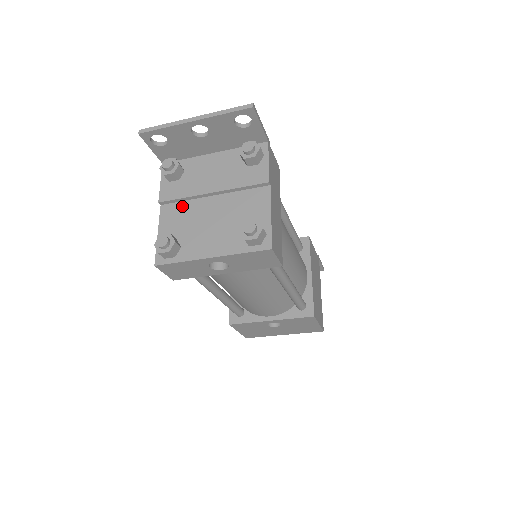
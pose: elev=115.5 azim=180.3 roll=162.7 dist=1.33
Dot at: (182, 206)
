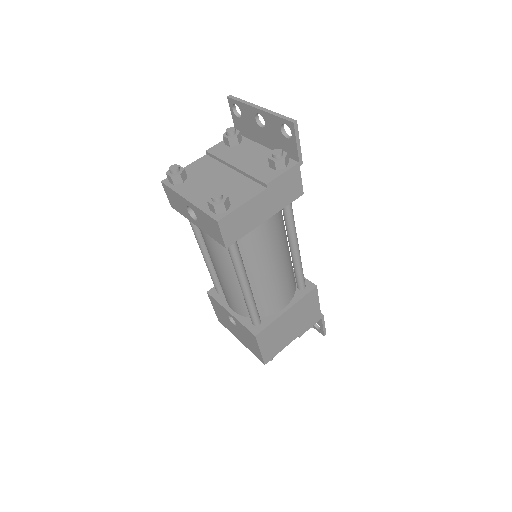
Dot at: (214, 163)
